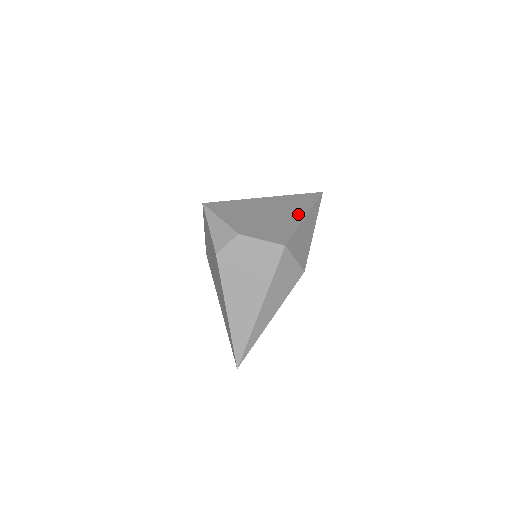
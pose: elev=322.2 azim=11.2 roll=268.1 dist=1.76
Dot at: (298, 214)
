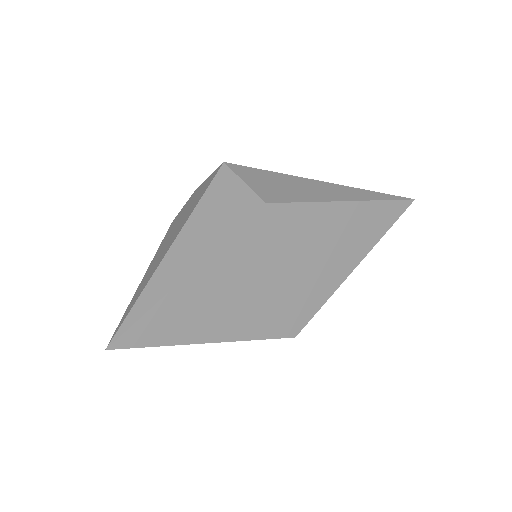
Dot at: occluded
